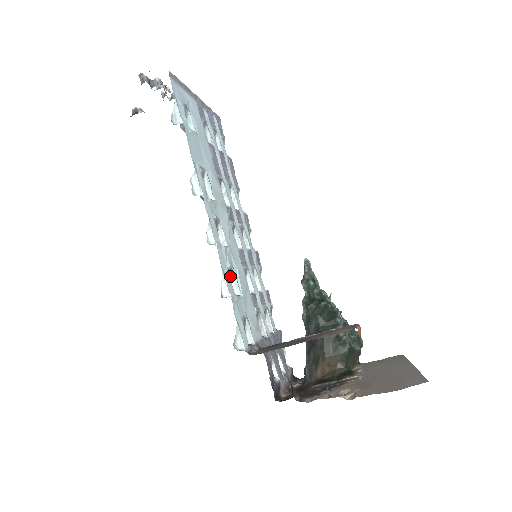
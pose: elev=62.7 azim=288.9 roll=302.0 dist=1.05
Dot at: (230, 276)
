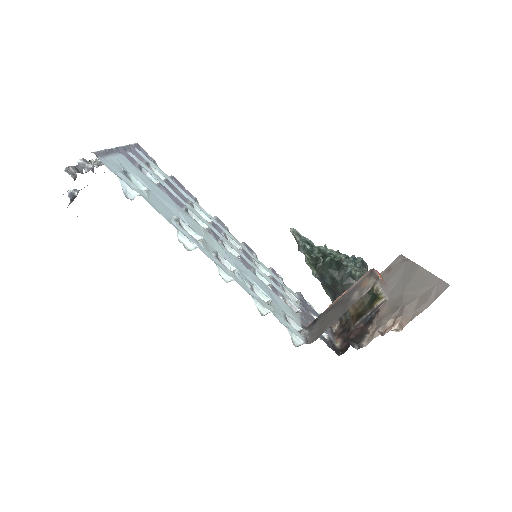
Dot at: occluded
